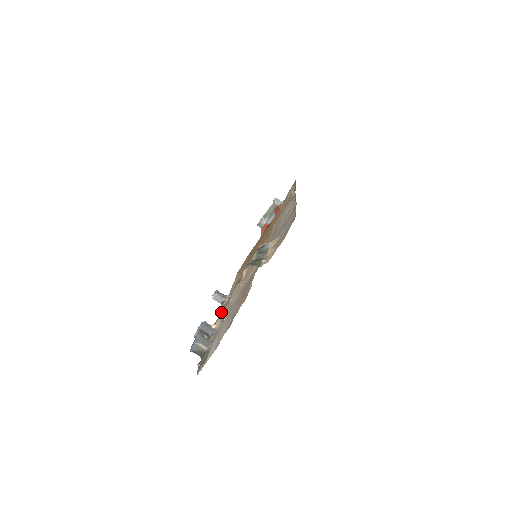
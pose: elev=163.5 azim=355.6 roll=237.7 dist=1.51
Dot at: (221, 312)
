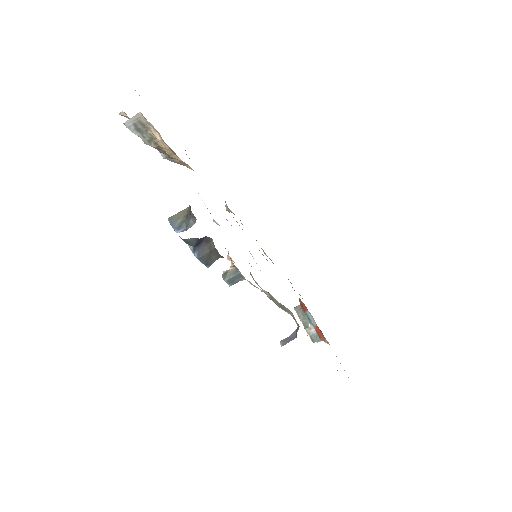
Dot at: occluded
